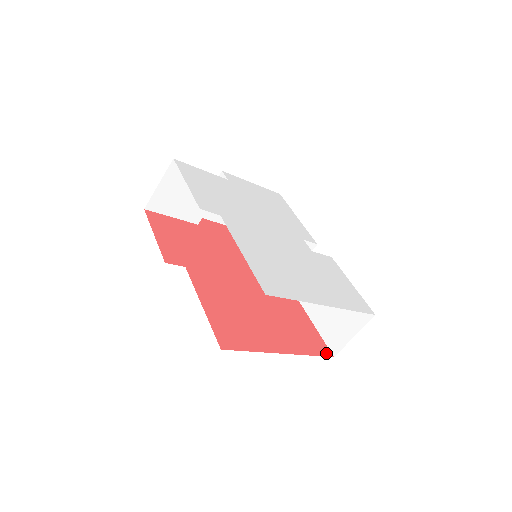
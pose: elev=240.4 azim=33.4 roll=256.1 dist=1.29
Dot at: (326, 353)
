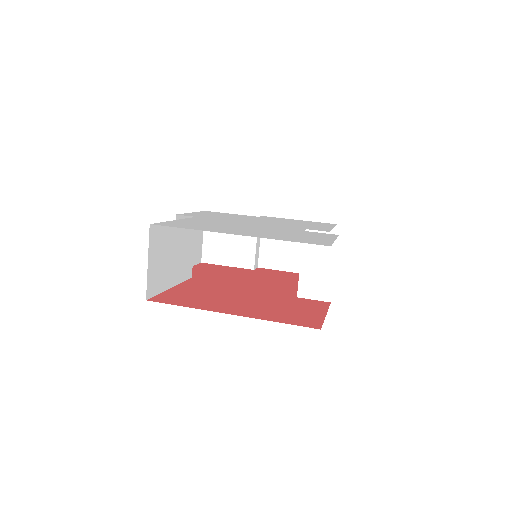
Dot at: (310, 326)
